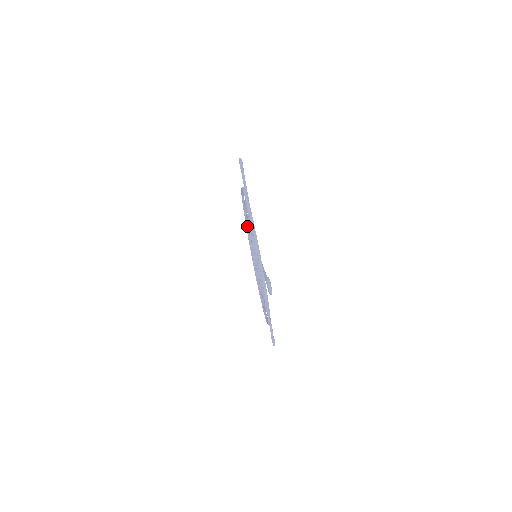
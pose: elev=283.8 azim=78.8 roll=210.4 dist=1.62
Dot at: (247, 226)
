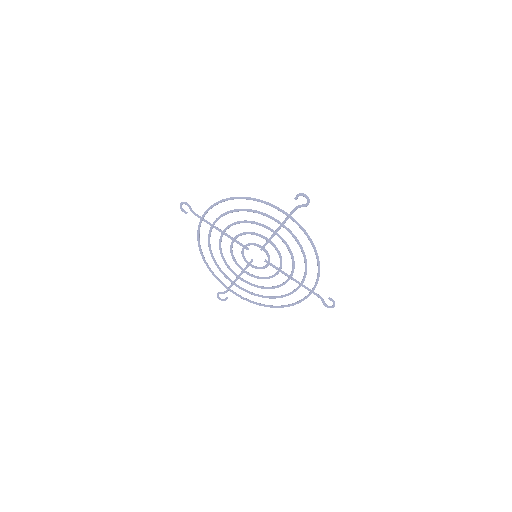
Dot at: occluded
